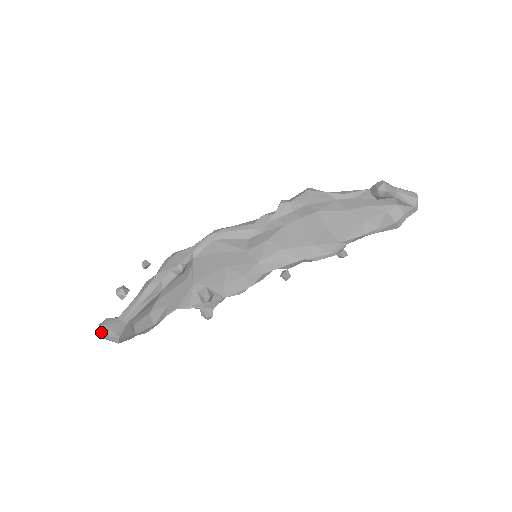
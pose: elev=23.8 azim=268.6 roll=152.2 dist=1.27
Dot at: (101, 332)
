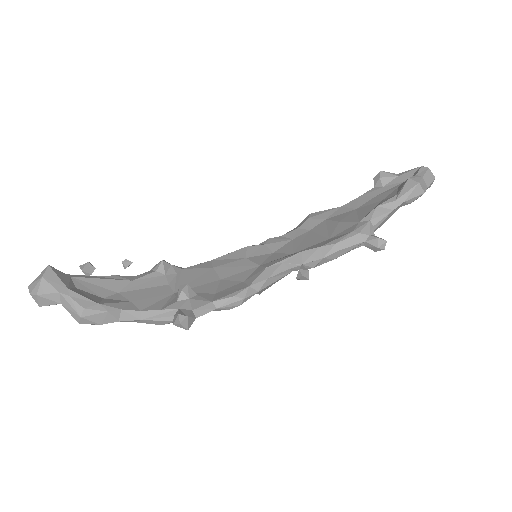
Dot at: occluded
